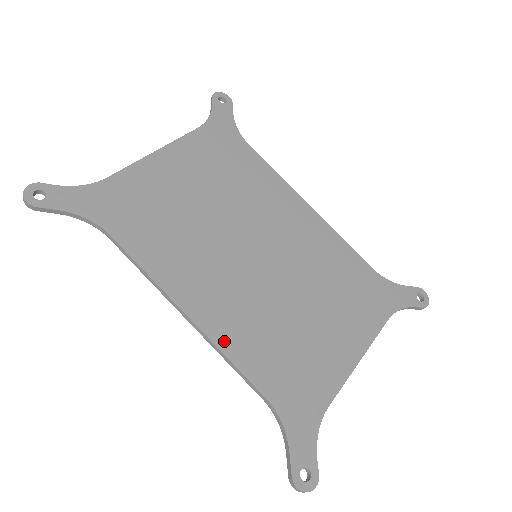
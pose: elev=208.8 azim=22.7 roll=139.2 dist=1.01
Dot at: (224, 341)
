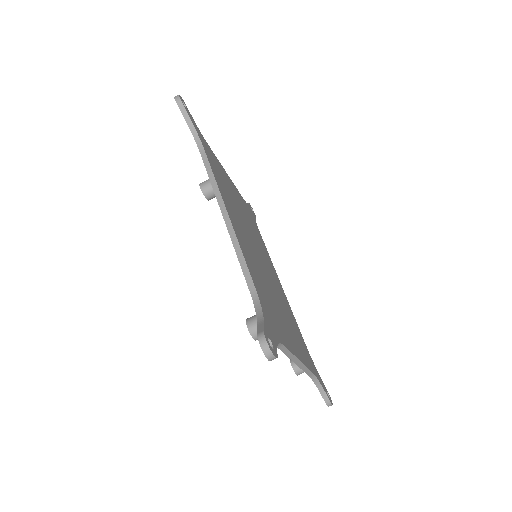
Dot at: (241, 244)
